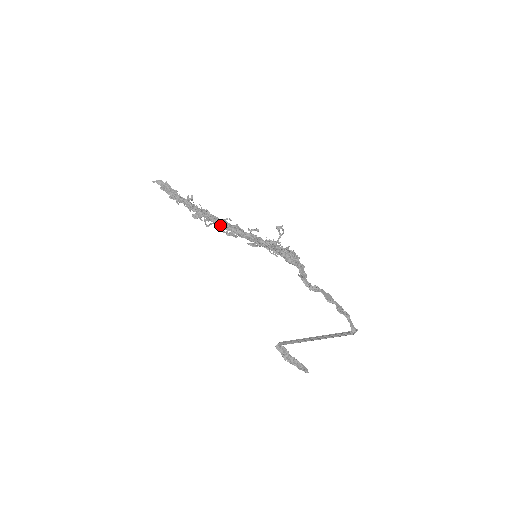
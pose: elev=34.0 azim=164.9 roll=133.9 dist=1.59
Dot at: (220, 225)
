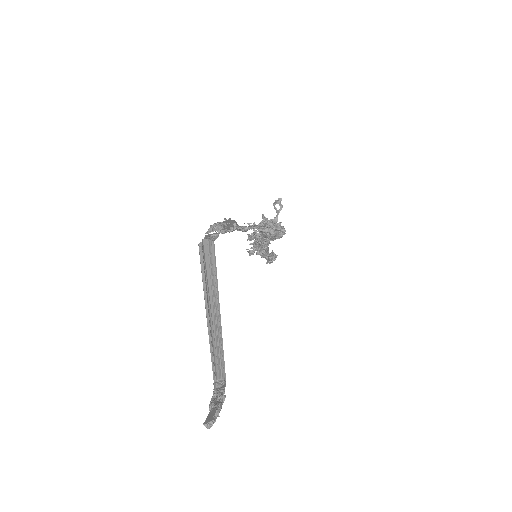
Dot at: (257, 247)
